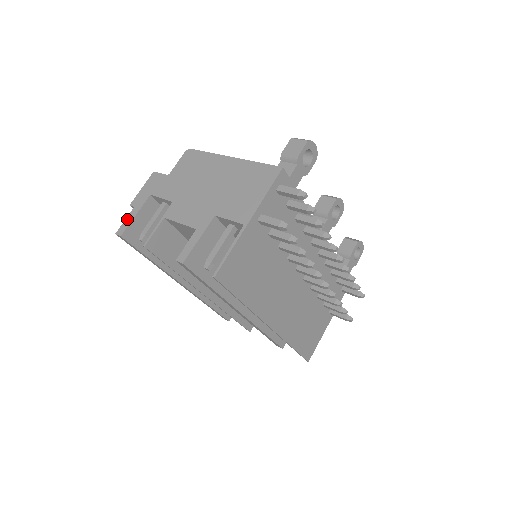
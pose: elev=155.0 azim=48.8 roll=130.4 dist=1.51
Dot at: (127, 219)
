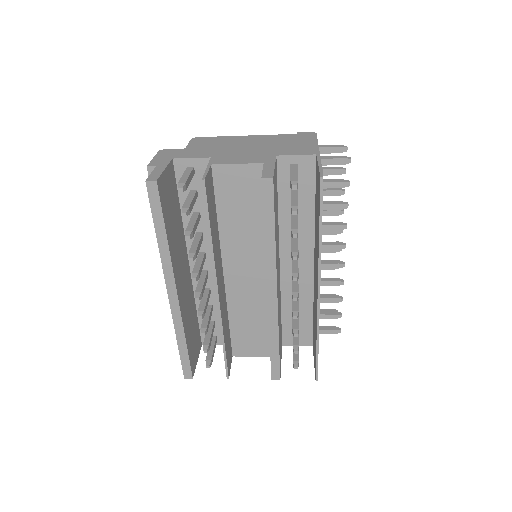
Dot at: (154, 172)
